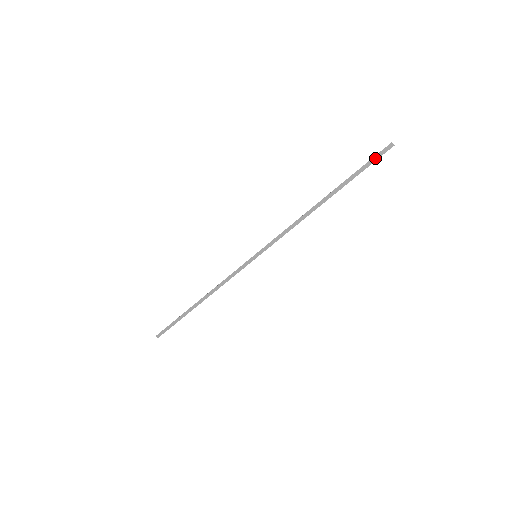
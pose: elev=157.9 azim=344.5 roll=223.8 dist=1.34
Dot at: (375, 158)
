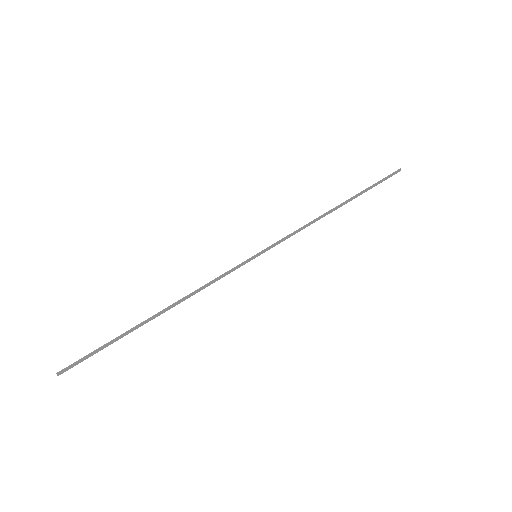
Dot at: (387, 177)
